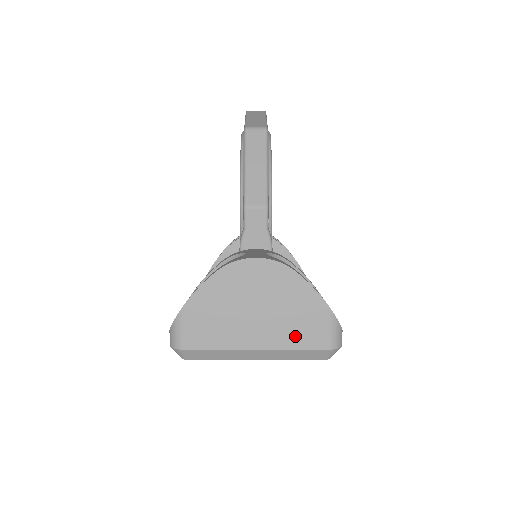
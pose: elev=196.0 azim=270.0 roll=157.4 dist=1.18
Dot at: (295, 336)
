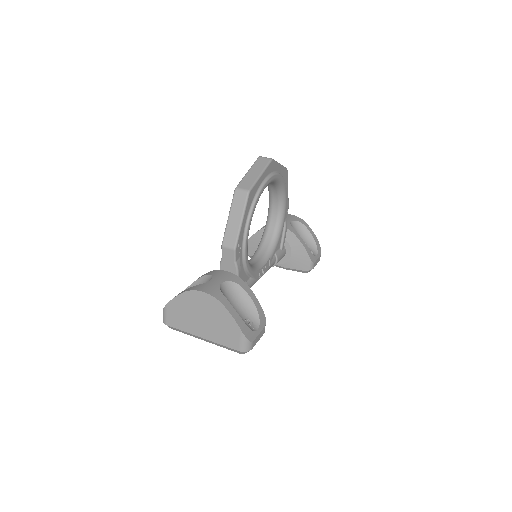
Dot at: (222, 338)
